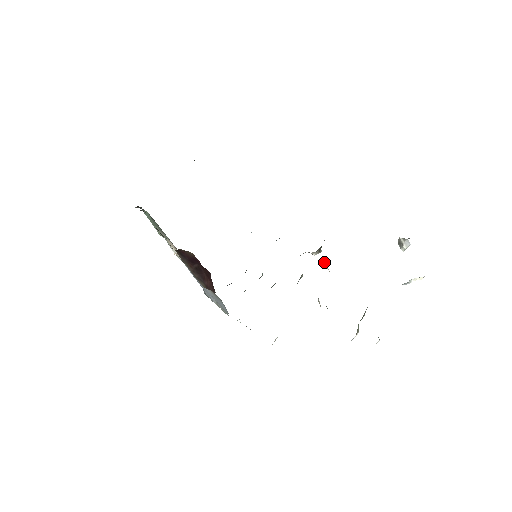
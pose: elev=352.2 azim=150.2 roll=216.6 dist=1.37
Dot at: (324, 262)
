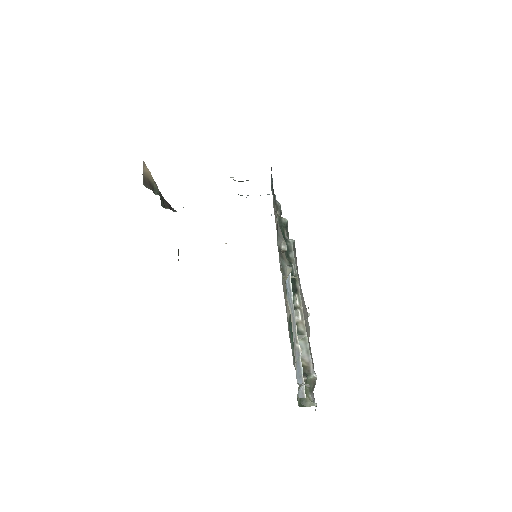
Dot at: occluded
